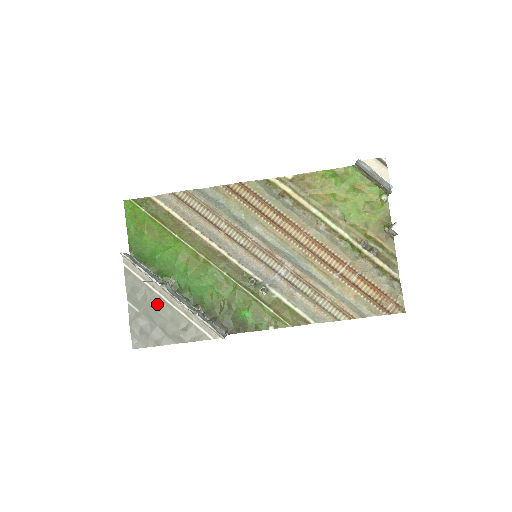
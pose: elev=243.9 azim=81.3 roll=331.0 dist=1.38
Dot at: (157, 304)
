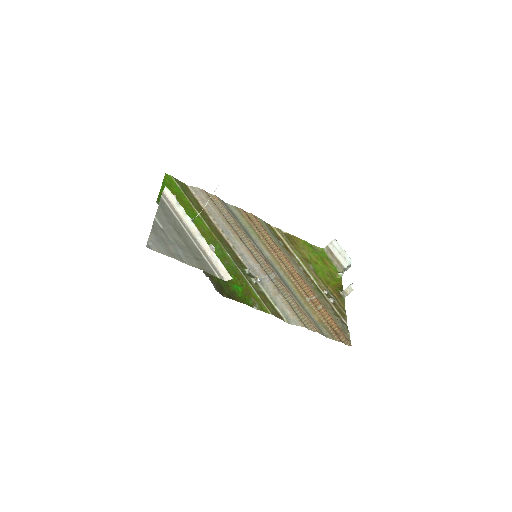
Dot at: (180, 232)
